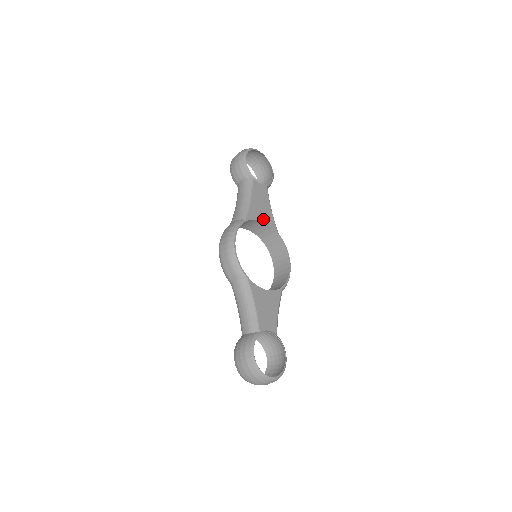
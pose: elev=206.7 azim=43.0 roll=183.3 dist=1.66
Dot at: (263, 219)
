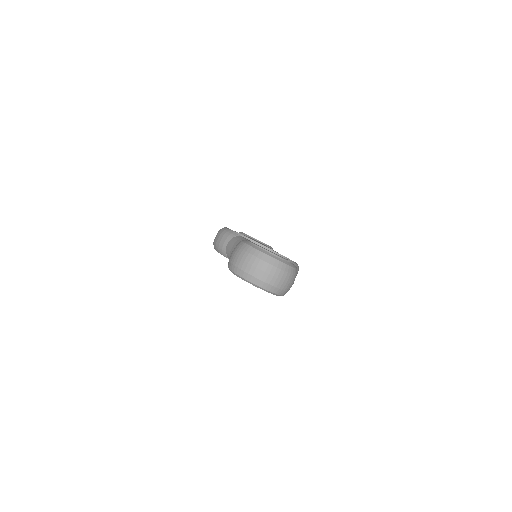
Dot at: (260, 244)
